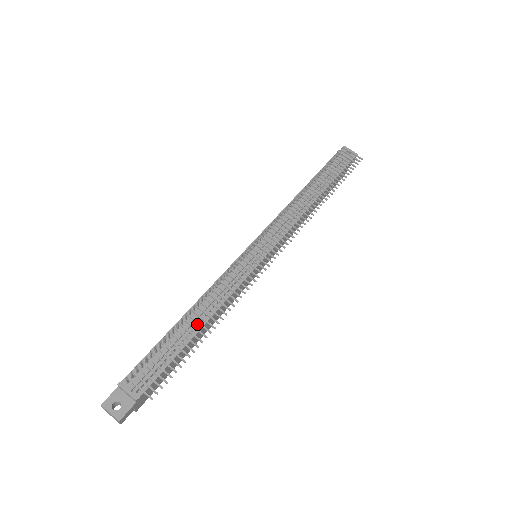
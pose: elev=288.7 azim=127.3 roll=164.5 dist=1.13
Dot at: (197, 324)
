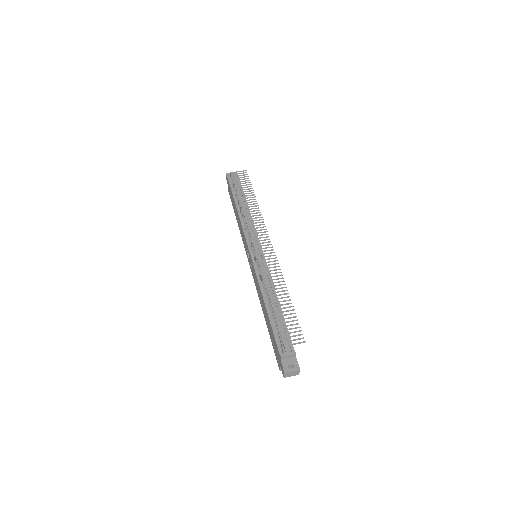
Dot at: (275, 304)
